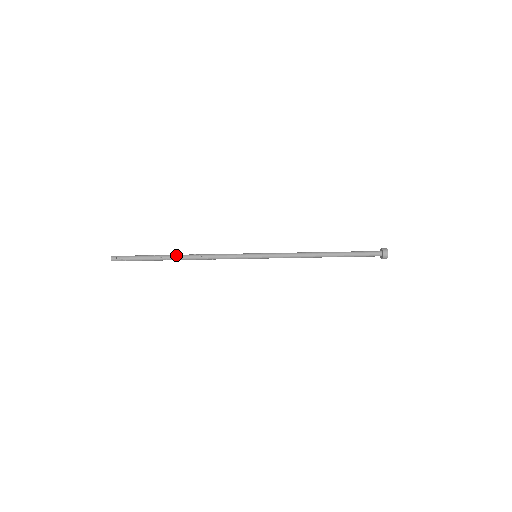
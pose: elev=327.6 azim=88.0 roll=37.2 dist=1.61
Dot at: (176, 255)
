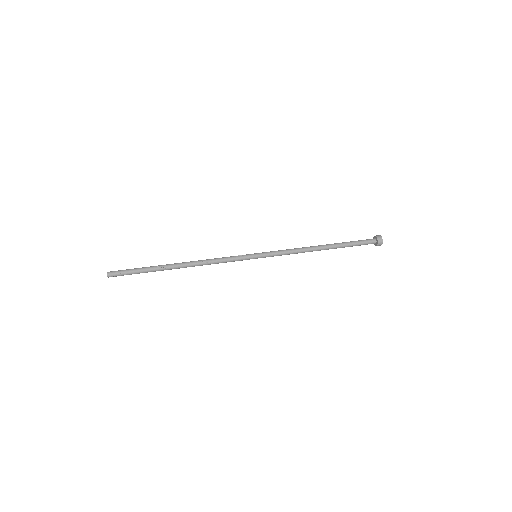
Dot at: (175, 263)
